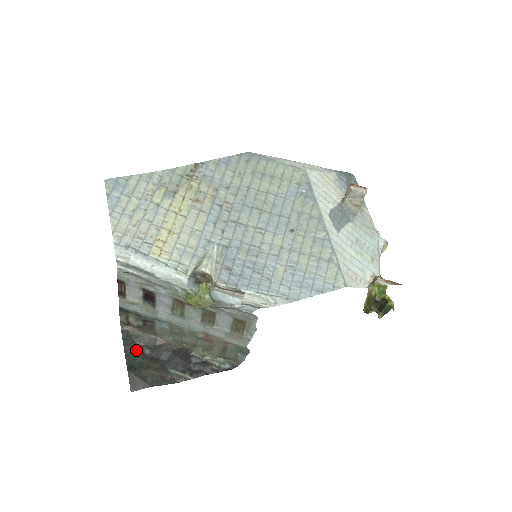
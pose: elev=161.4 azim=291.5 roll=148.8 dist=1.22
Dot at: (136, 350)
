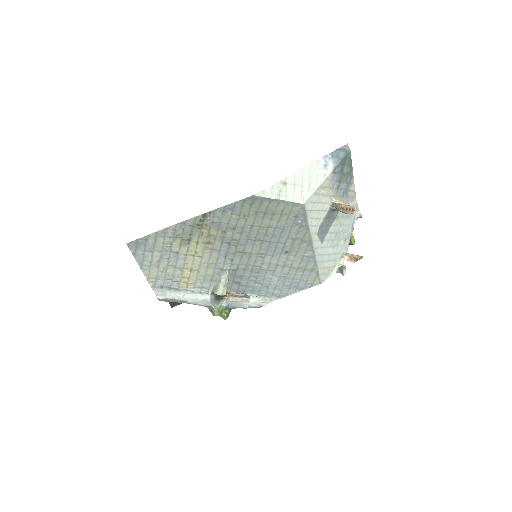
Dot at: occluded
